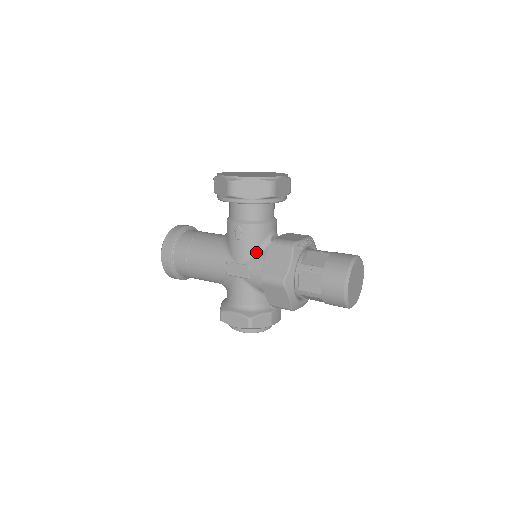
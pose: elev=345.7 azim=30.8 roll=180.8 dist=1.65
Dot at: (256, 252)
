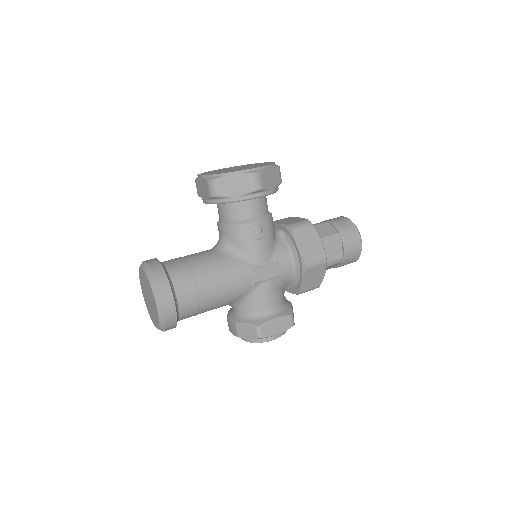
Dot at: (275, 246)
